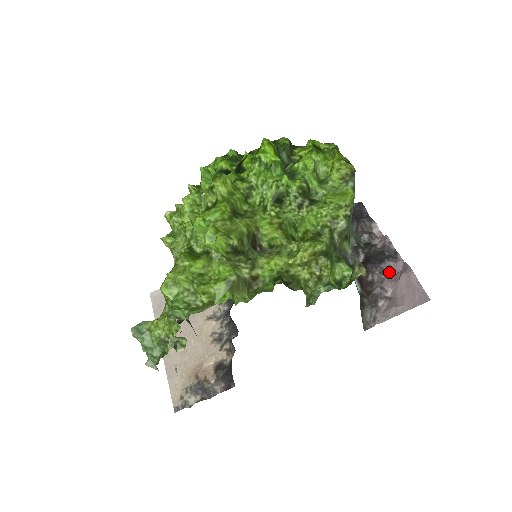
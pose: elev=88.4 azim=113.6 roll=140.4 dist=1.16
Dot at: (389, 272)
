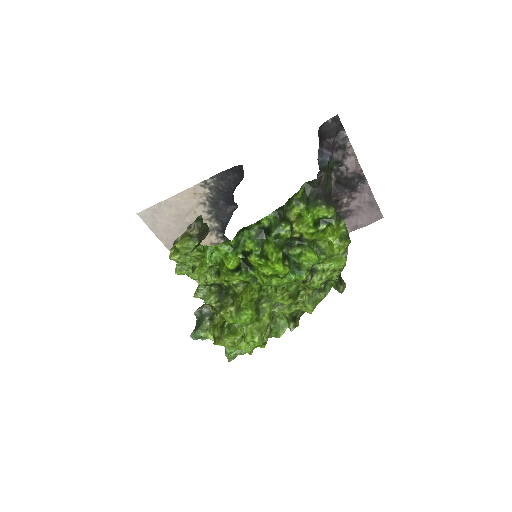
Dot at: (356, 194)
